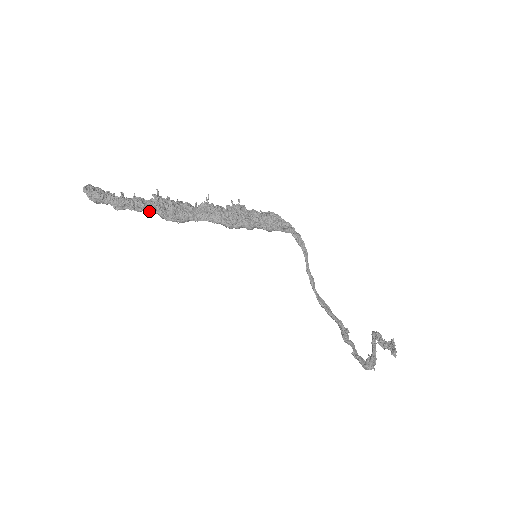
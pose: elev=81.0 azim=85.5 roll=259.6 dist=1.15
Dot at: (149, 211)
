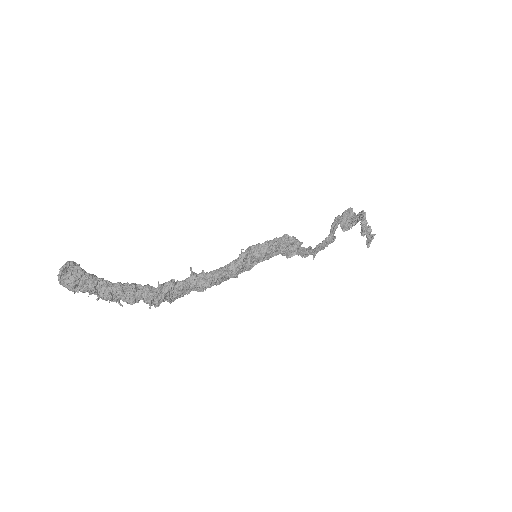
Dot at: occluded
